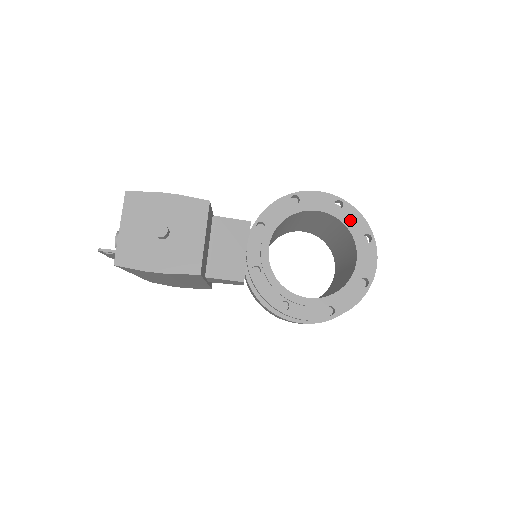
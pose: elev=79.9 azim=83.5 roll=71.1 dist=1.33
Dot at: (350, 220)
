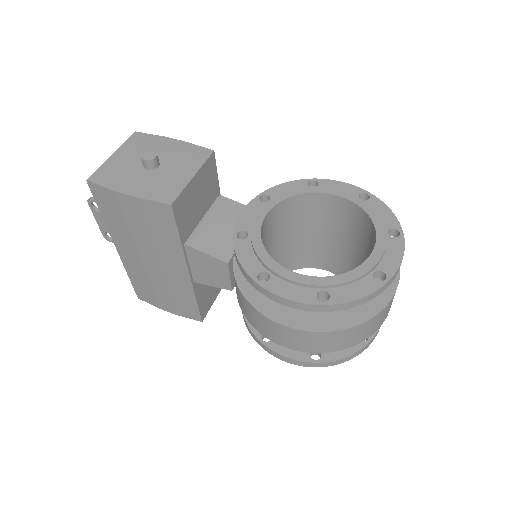
Dot at: (374, 210)
